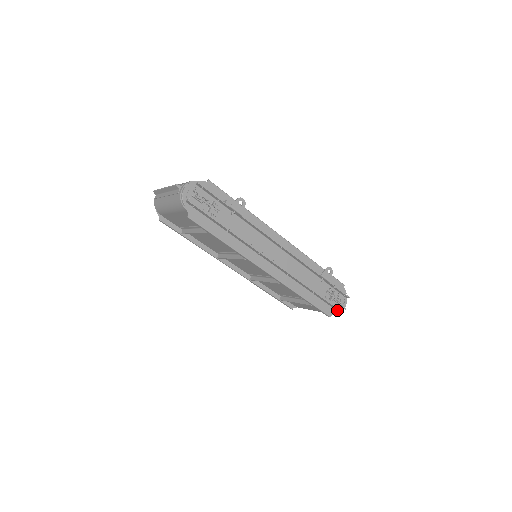
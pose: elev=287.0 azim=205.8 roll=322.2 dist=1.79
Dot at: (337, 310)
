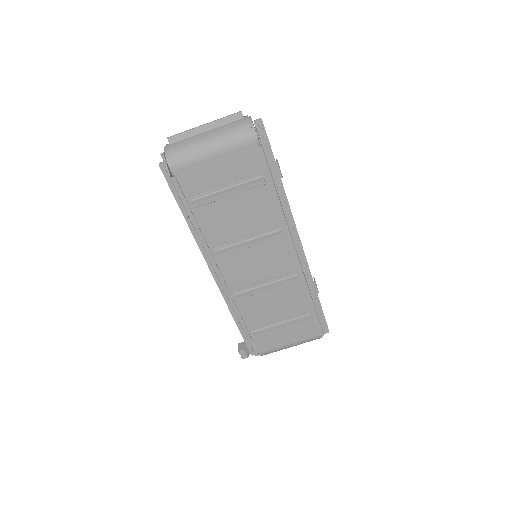
Dot at: (326, 328)
